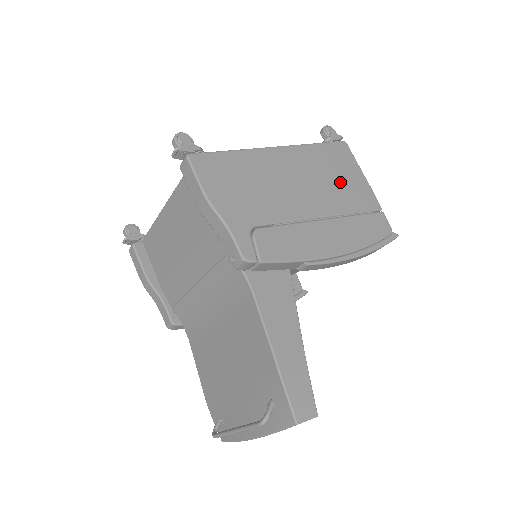
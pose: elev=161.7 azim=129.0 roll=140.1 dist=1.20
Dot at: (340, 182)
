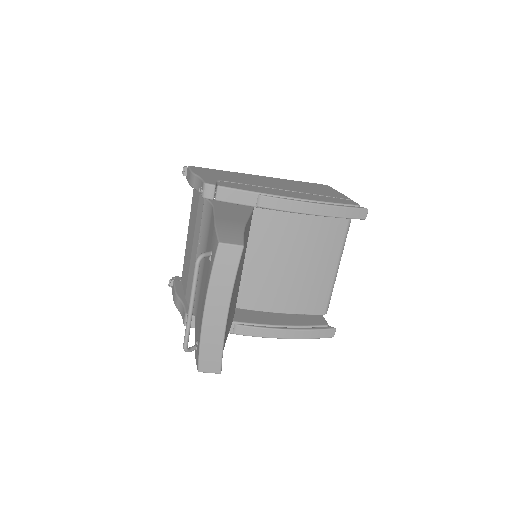
Dot at: (312, 189)
